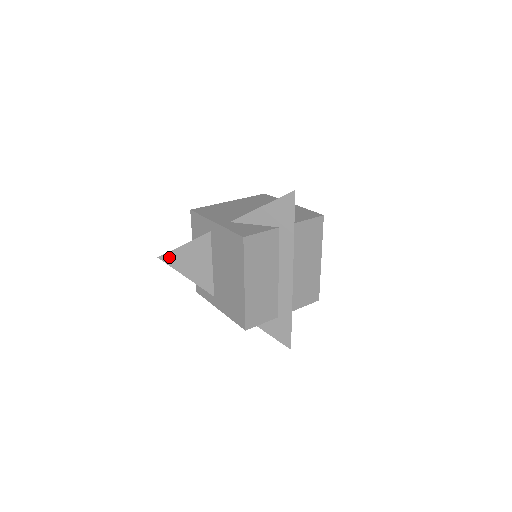
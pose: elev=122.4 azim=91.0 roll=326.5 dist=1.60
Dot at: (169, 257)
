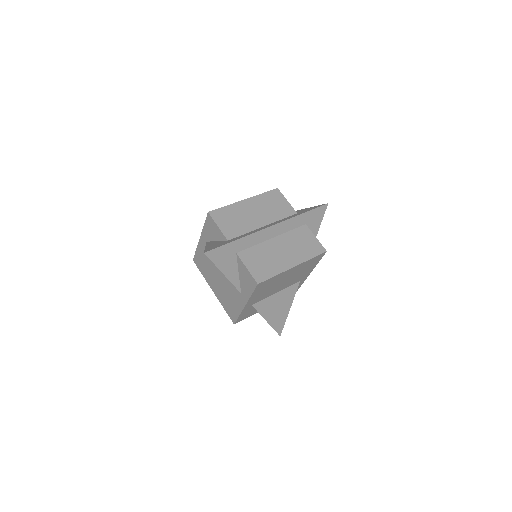
Dot at: occluded
